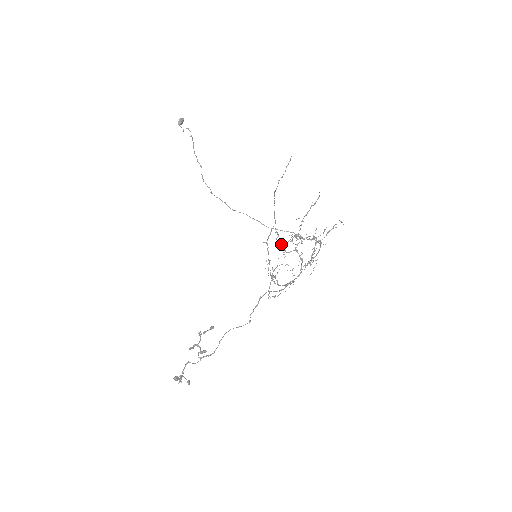
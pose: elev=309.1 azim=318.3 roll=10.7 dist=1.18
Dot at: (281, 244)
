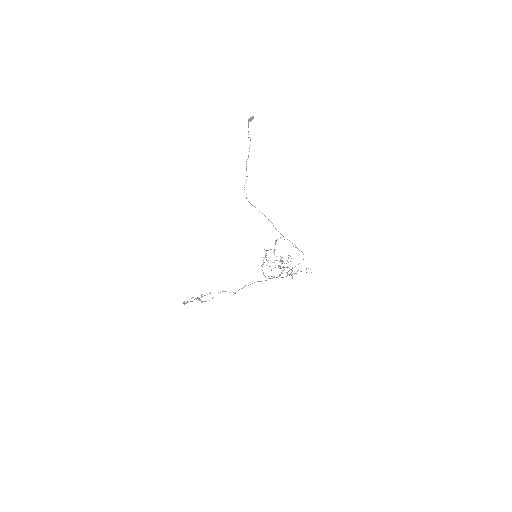
Dot at: occluded
